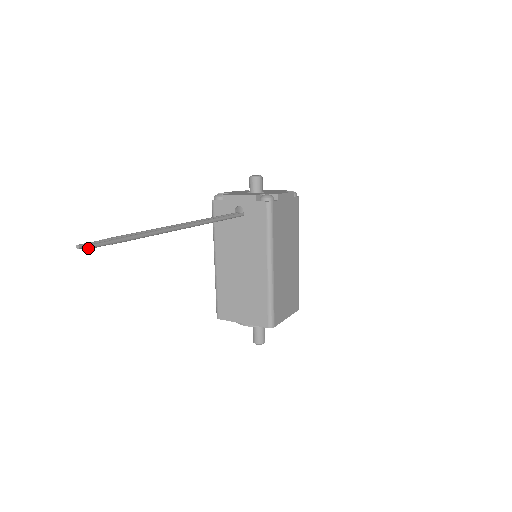
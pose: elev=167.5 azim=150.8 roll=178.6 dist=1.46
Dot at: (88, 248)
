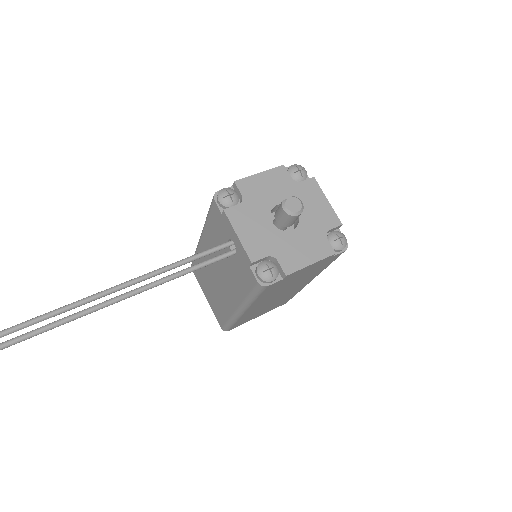
Dot at: out of frame
